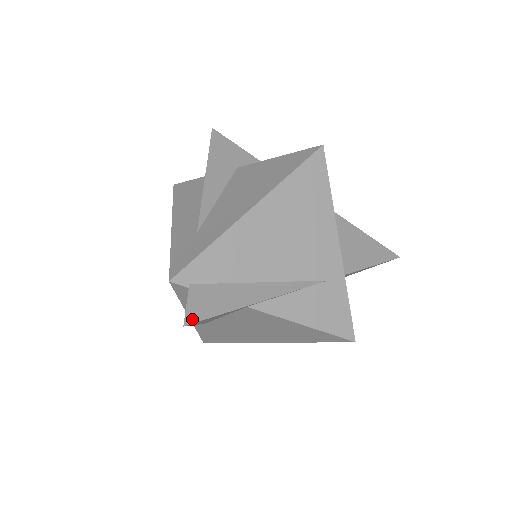
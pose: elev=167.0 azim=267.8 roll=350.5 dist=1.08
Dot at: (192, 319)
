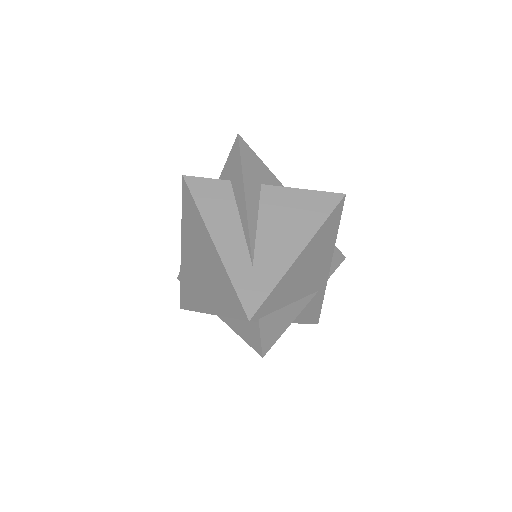
Dot at: (266, 350)
